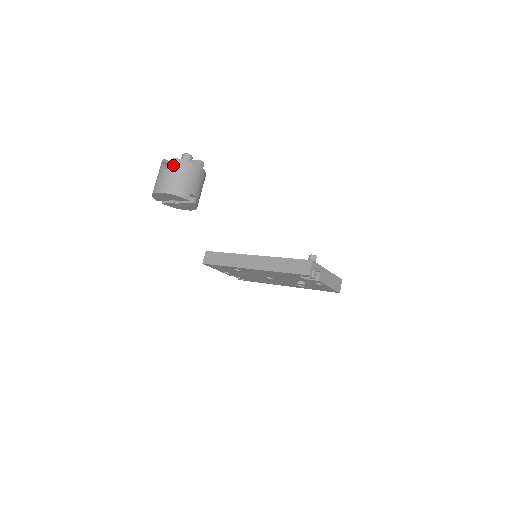
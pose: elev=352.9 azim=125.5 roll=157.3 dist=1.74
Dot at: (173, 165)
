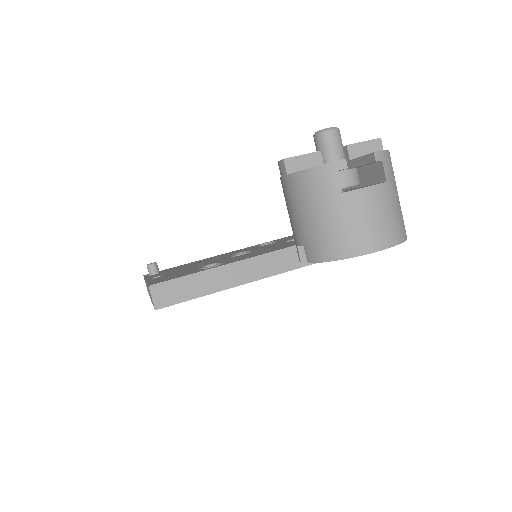
Dot at: occluded
